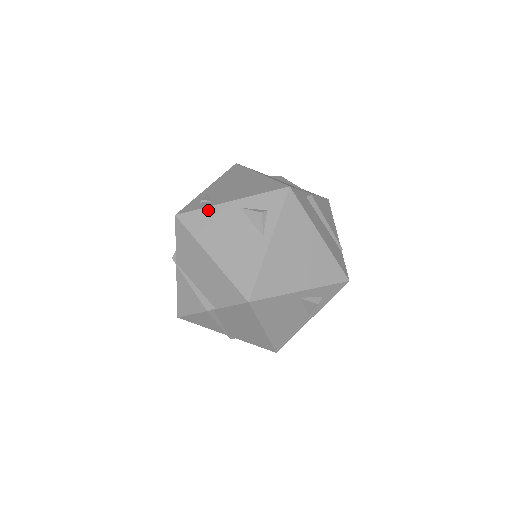
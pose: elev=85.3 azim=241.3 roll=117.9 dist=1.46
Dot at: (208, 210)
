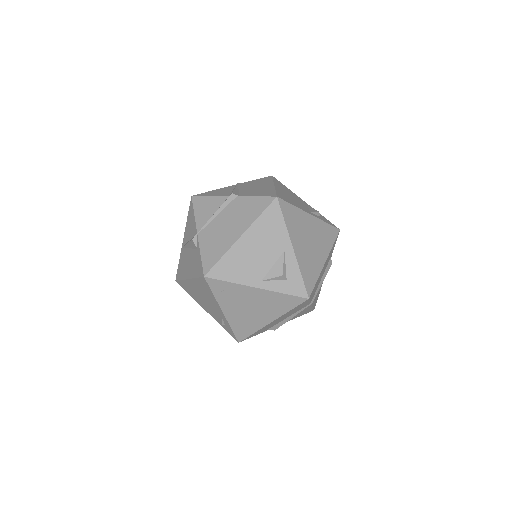
Dot at: (290, 190)
